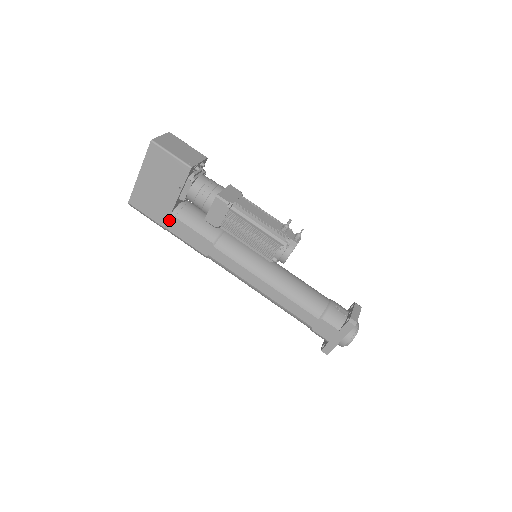
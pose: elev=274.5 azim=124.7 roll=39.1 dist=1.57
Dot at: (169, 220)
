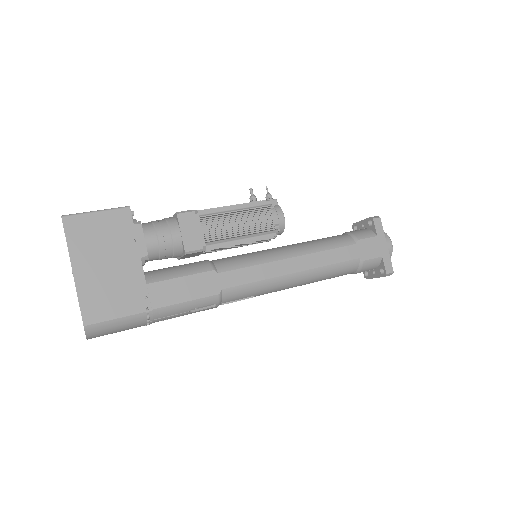
Dot at: (150, 294)
